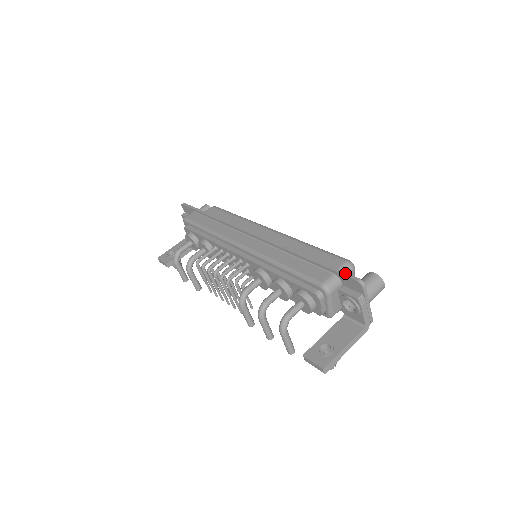
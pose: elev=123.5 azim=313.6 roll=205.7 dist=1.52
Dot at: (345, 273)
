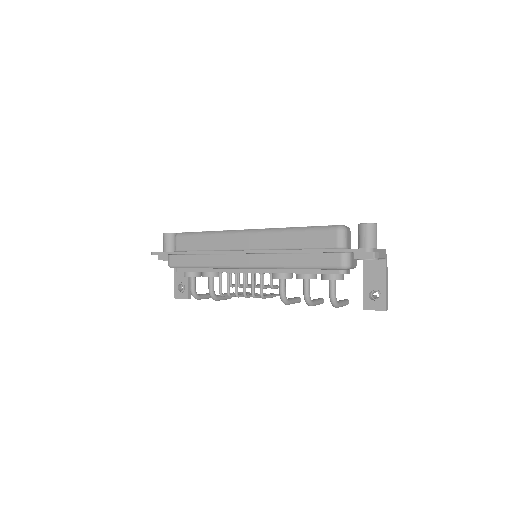
Dot at: (352, 250)
